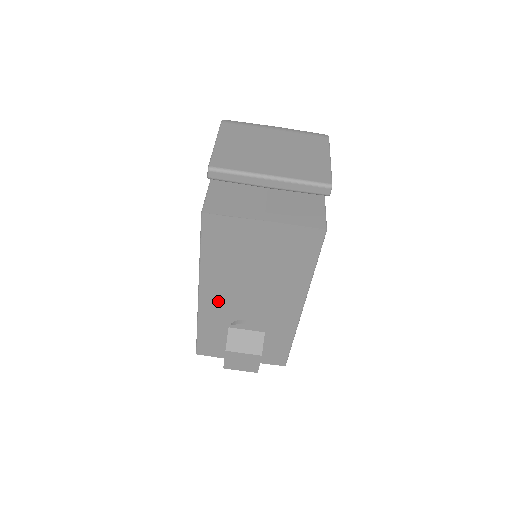
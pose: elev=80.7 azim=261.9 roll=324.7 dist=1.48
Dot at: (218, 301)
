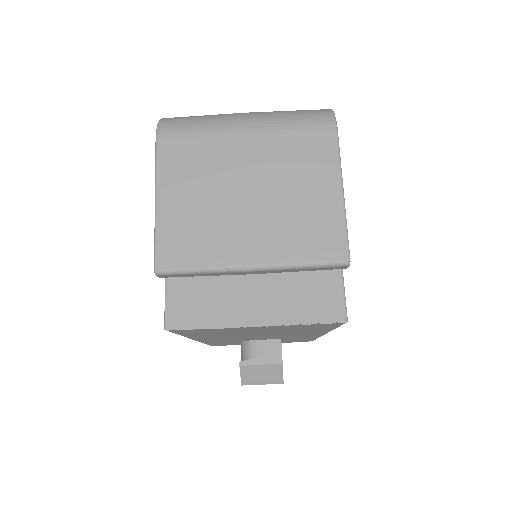
Dot at: occluded
